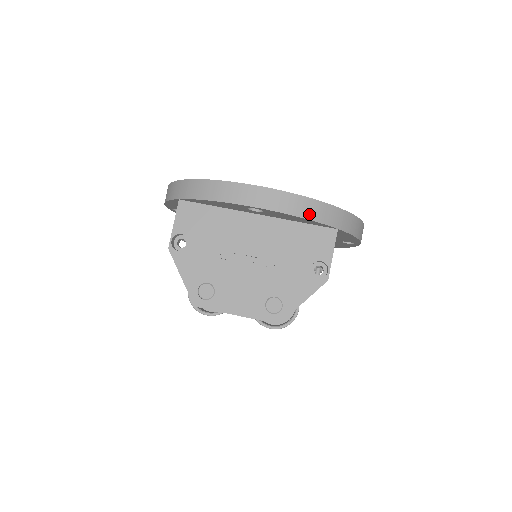
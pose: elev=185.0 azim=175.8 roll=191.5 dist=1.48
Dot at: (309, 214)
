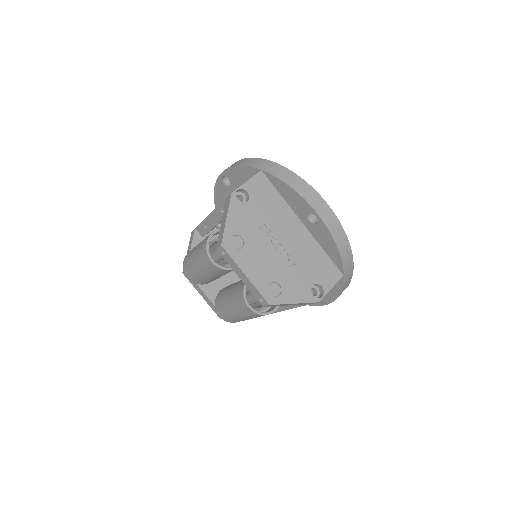
Dot at: (342, 249)
